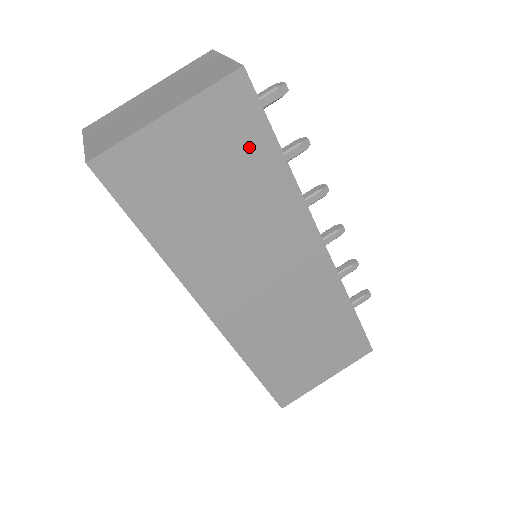
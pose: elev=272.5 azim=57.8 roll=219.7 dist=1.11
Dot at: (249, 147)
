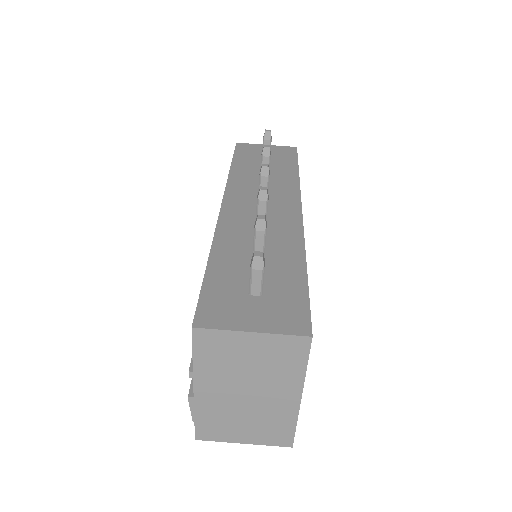
Dot at: occluded
